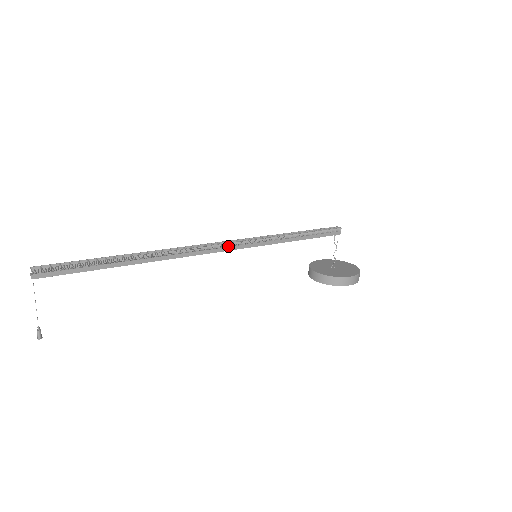
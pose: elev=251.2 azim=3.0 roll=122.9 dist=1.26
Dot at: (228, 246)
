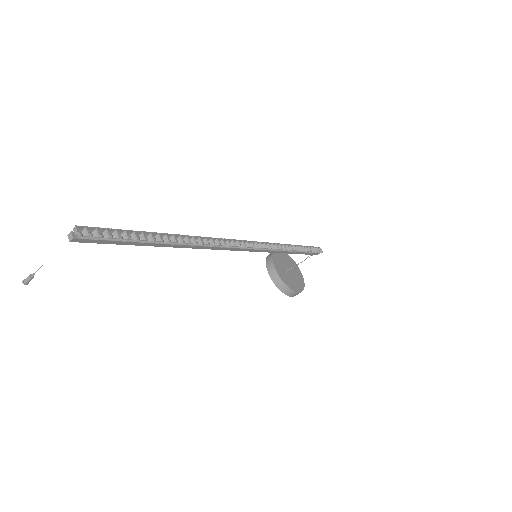
Dot at: (248, 248)
